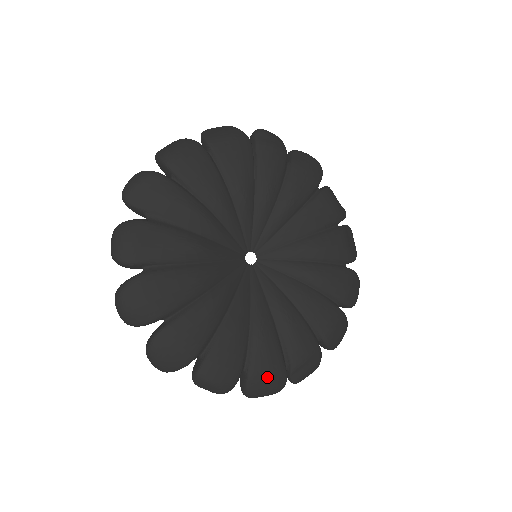
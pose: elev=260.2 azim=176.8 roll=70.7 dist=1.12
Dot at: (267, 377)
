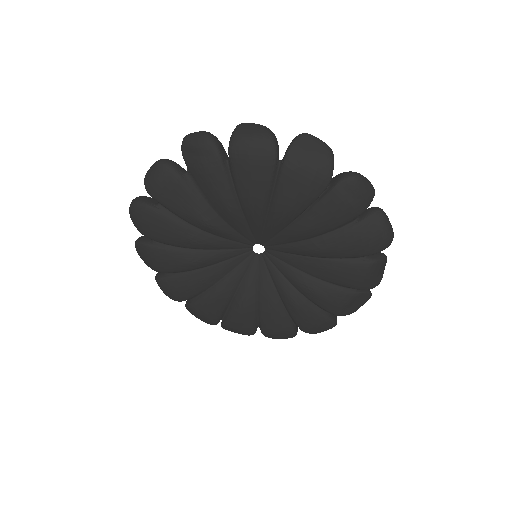
Dot at: (200, 316)
